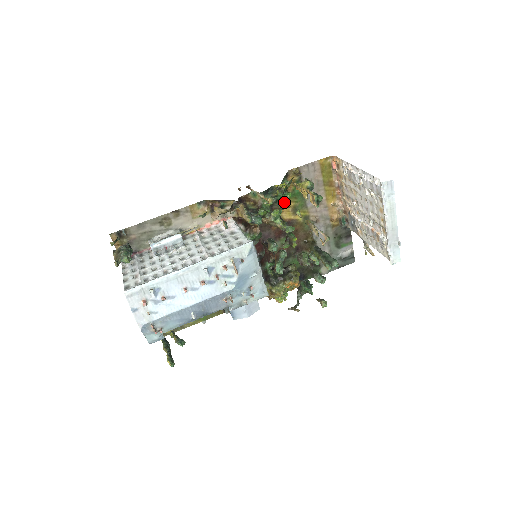
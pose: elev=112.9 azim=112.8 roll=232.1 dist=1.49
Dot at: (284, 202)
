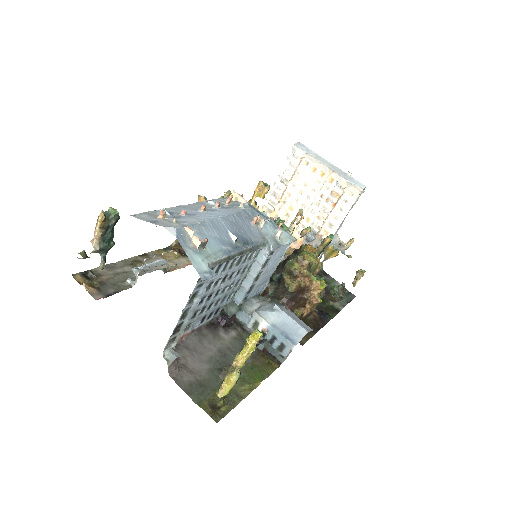
Dot at: occluded
